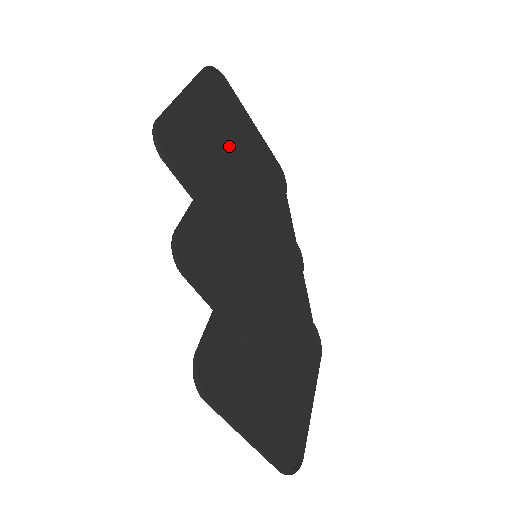
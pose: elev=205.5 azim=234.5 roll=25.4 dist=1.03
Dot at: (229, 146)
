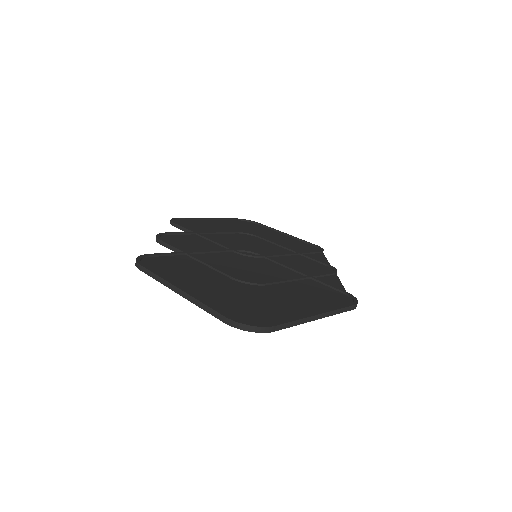
Dot at: occluded
